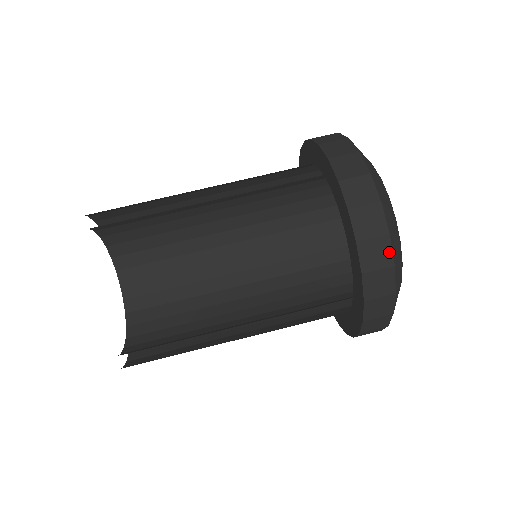
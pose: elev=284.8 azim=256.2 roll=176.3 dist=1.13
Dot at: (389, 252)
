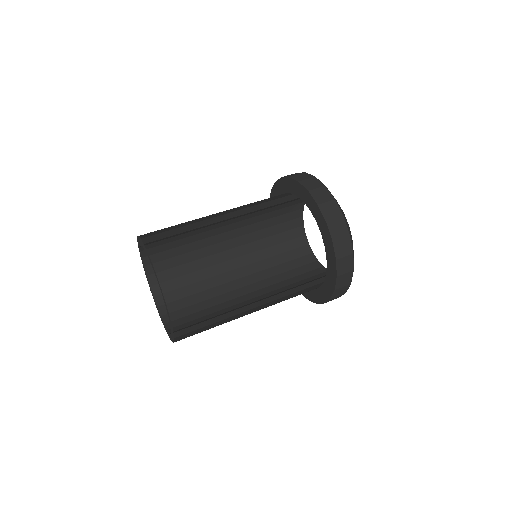
Dot at: (309, 175)
